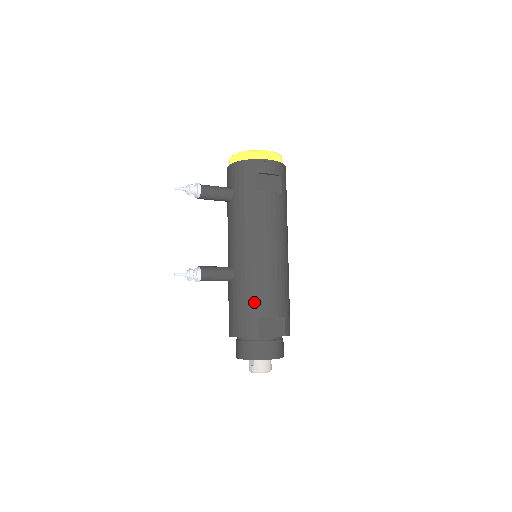
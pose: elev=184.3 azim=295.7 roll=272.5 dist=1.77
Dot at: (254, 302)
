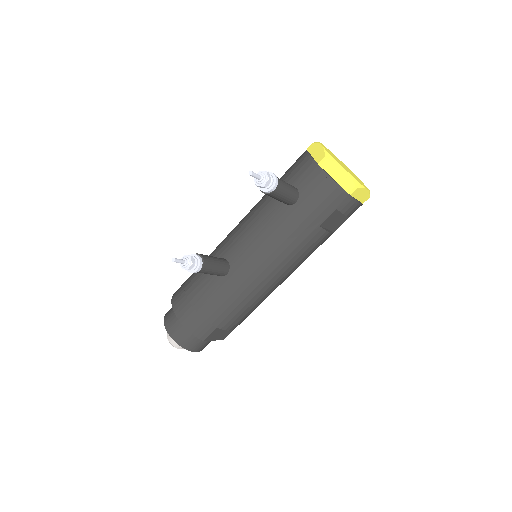
Dot at: (225, 314)
